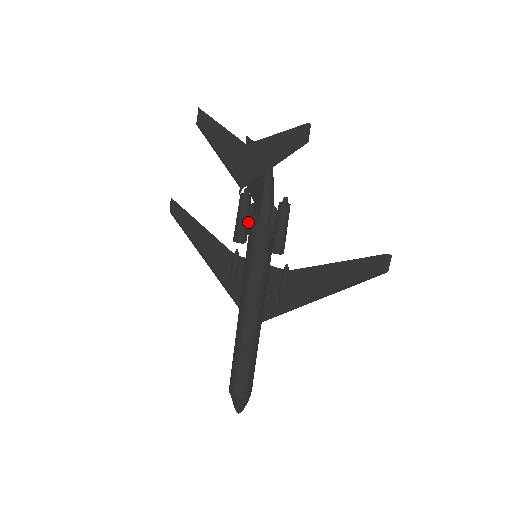
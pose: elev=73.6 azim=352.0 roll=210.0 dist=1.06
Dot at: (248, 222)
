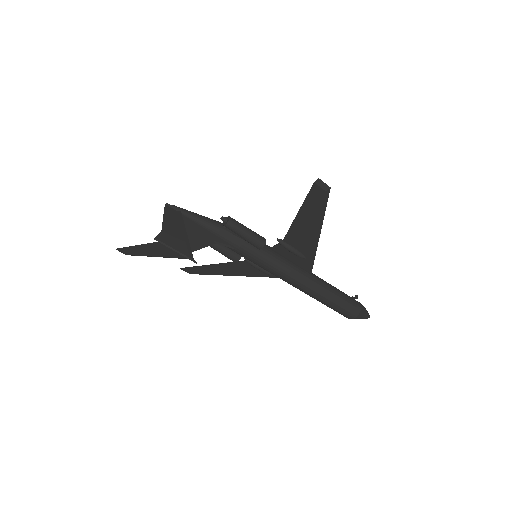
Dot at: (226, 247)
